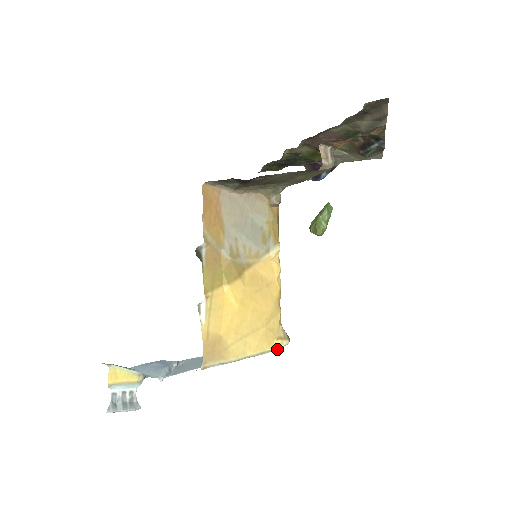
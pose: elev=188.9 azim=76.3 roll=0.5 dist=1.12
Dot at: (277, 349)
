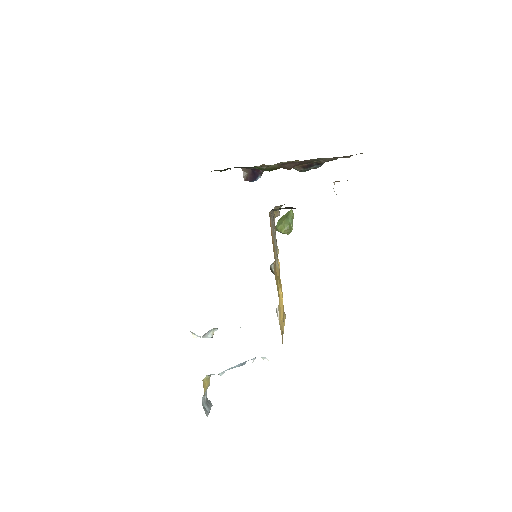
Dot at: occluded
